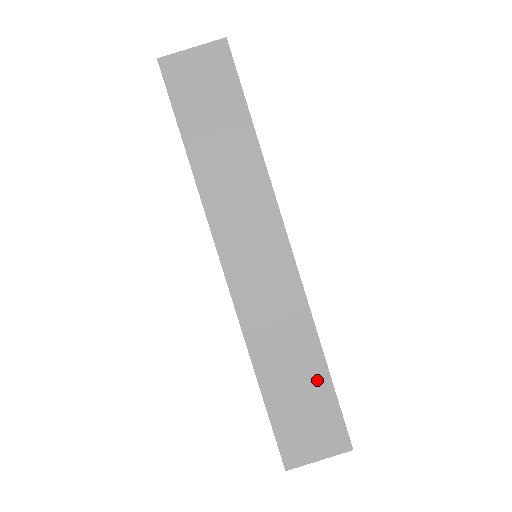
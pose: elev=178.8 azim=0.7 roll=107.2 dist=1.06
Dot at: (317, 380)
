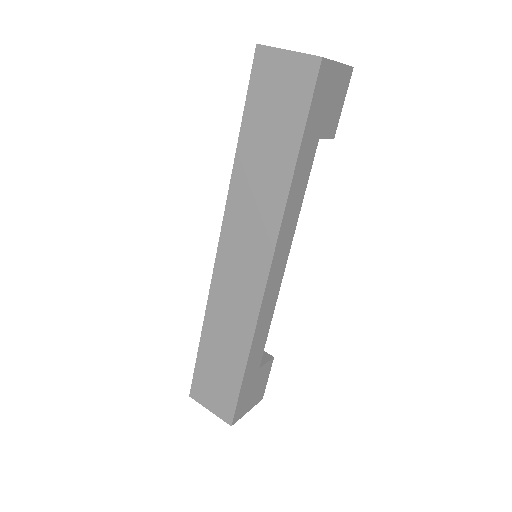
Dot at: (234, 370)
